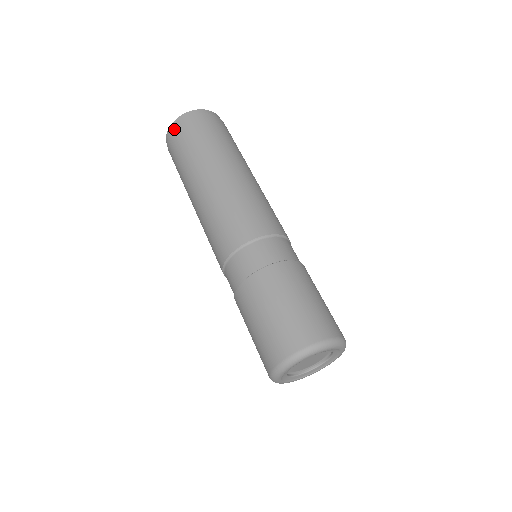
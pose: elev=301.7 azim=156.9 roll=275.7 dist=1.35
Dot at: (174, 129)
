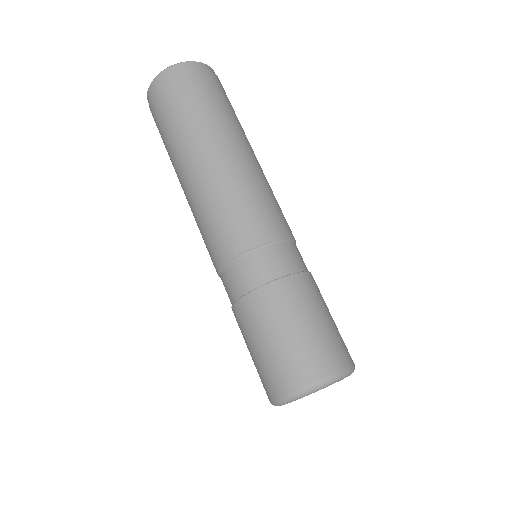
Dot at: (158, 87)
